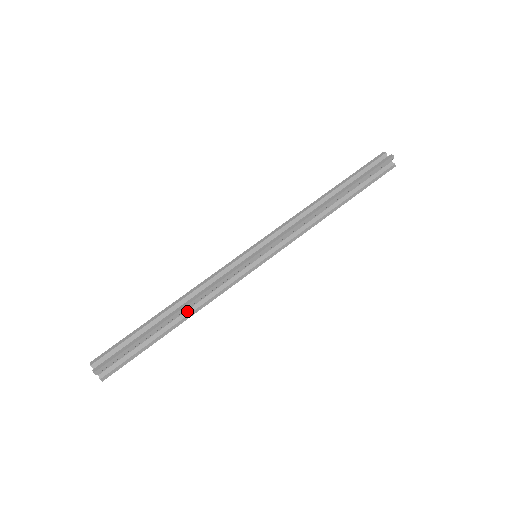
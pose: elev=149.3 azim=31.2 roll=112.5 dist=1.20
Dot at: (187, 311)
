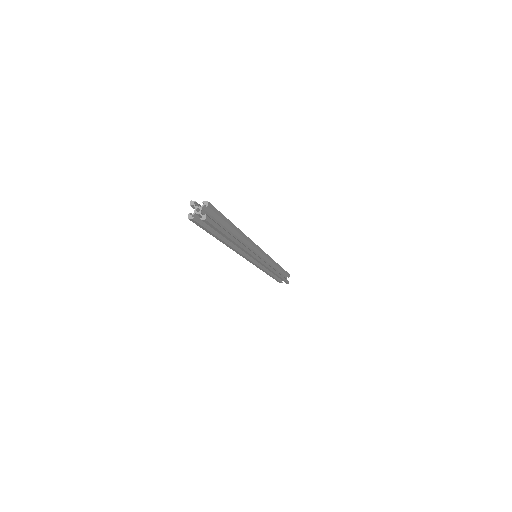
Dot at: occluded
